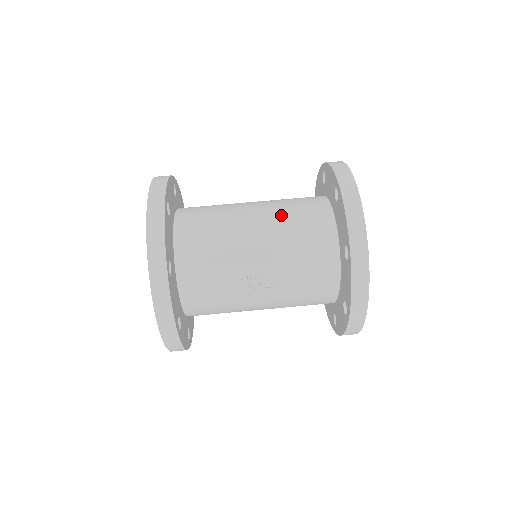
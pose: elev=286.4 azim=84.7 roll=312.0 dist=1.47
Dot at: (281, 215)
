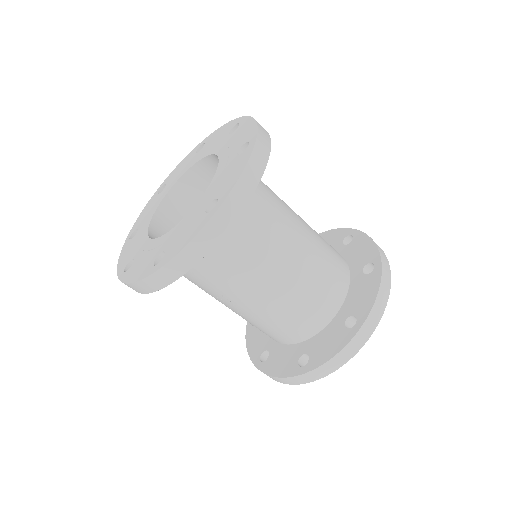
Dot at: (302, 287)
